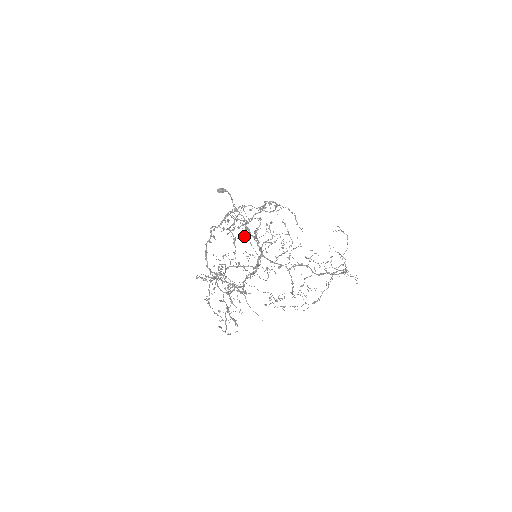
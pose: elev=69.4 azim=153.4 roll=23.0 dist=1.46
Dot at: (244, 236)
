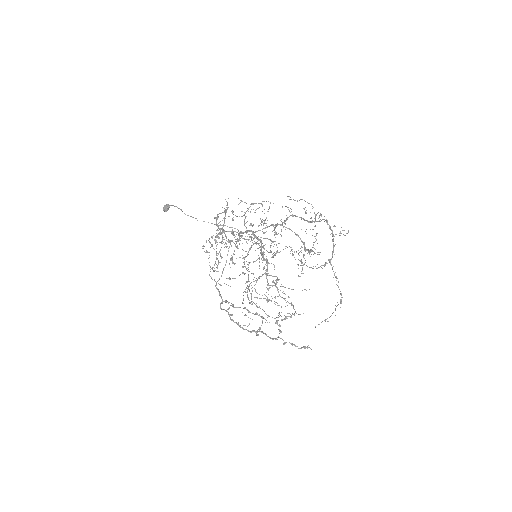
Dot at: occluded
